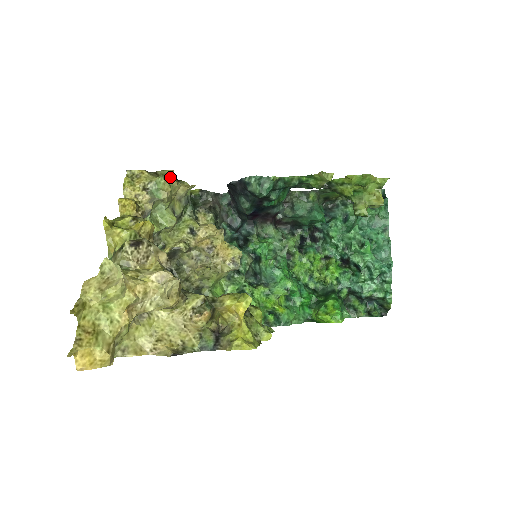
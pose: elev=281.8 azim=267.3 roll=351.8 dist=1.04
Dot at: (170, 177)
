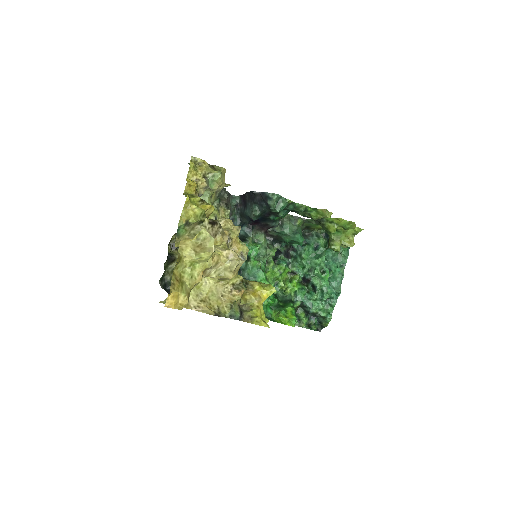
Dot at: (223, 174)
